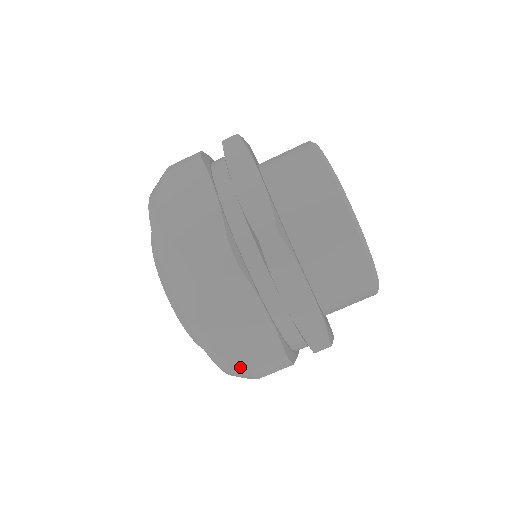
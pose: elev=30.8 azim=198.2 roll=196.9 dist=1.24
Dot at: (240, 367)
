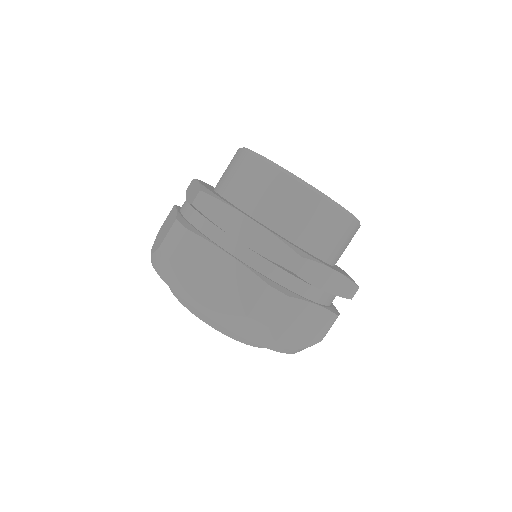
Dot at: (238, 315)
